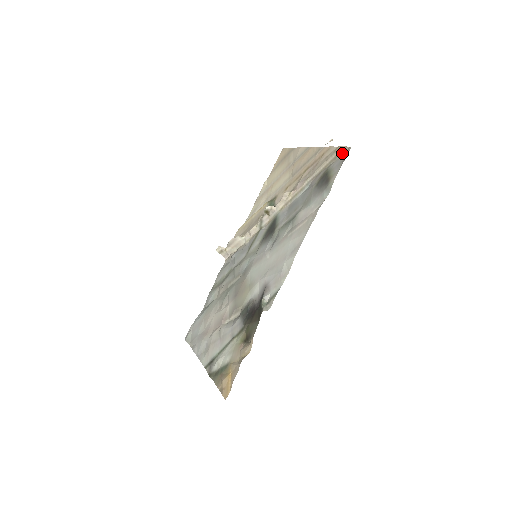
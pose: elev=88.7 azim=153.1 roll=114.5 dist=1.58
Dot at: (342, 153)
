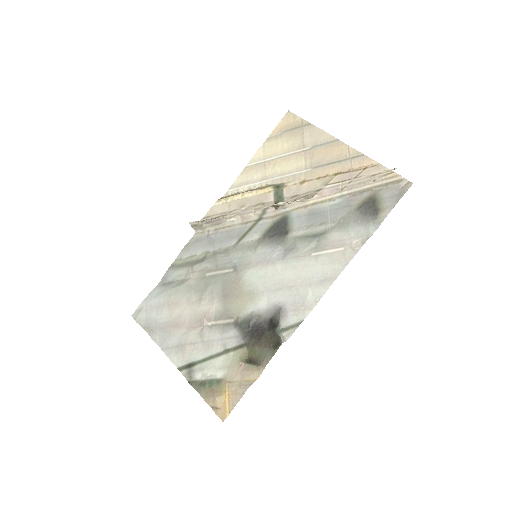
Dot at: (398, 184)
